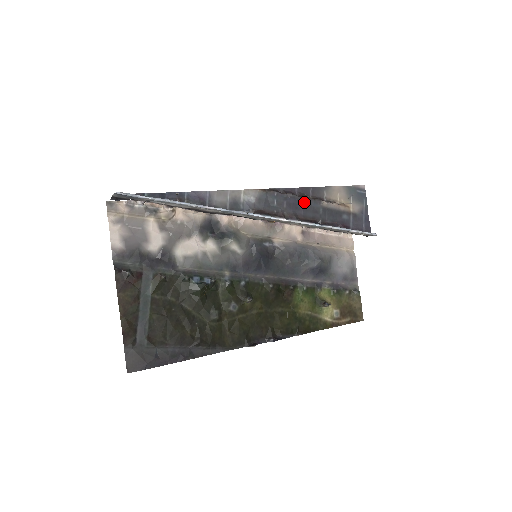
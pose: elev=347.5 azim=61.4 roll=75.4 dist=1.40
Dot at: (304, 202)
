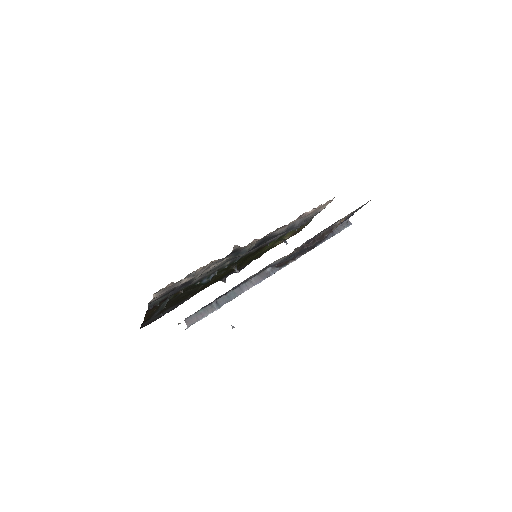
Dot at: (317, 241)
